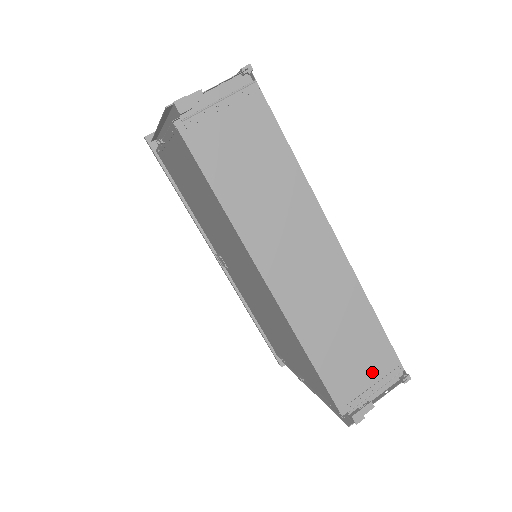
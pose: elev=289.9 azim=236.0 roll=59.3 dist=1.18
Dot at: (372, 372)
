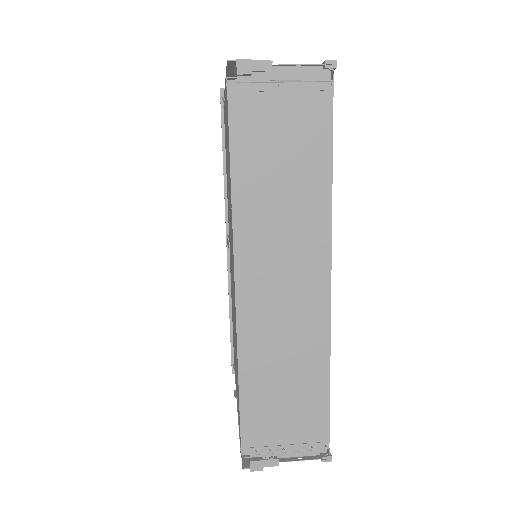
Dot at: (295, 431)
